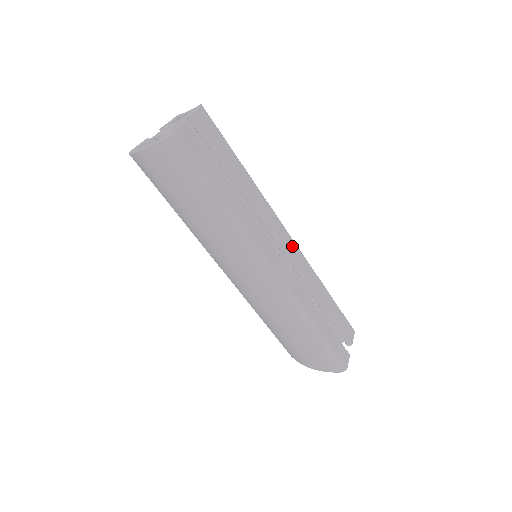
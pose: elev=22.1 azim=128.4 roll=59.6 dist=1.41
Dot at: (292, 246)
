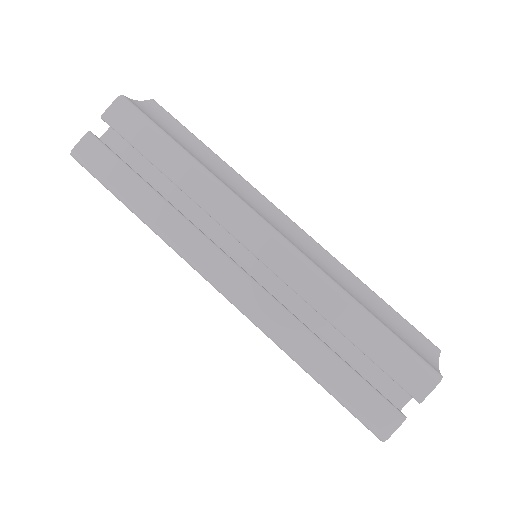
Dot at: (273, 248)
